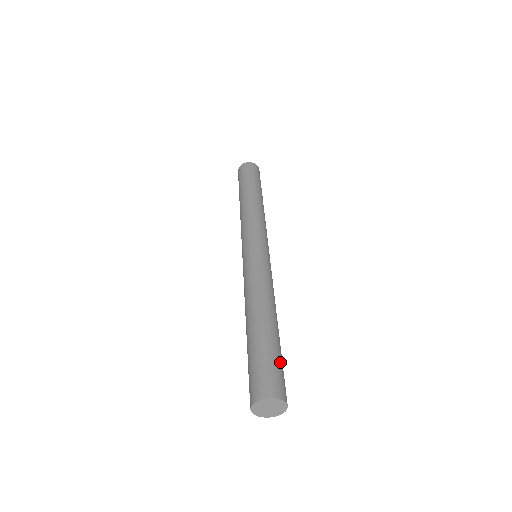
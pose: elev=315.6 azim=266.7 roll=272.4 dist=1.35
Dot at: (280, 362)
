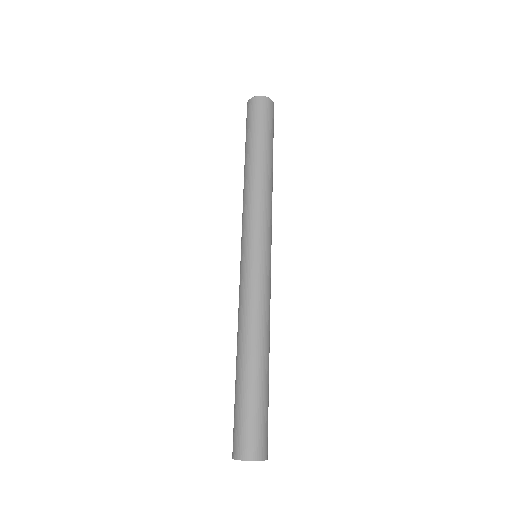
Dot at: (265, 413)
